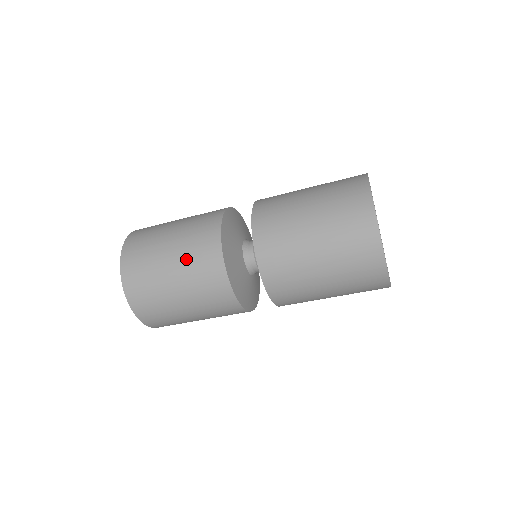
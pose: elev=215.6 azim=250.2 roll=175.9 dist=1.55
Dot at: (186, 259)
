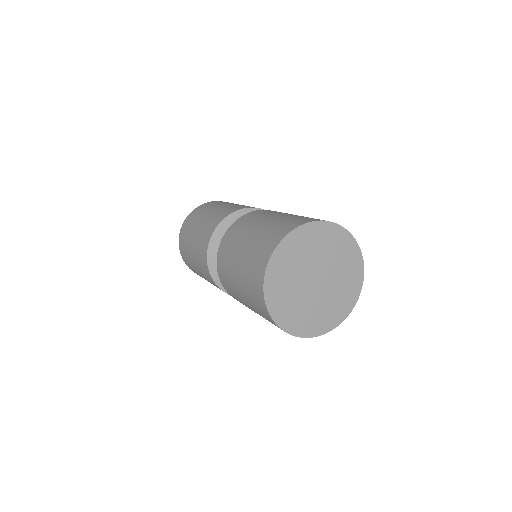
Dot at: occluded
